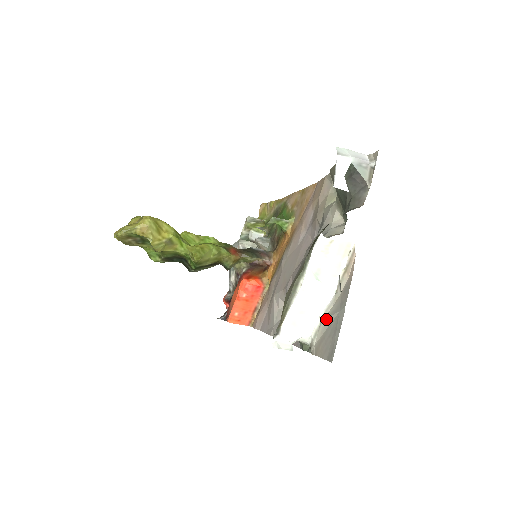
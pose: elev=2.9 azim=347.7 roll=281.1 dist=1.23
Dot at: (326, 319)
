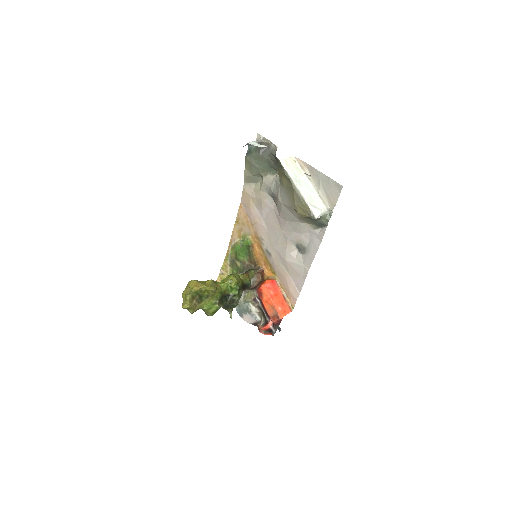
Dot at: (320, 191)
